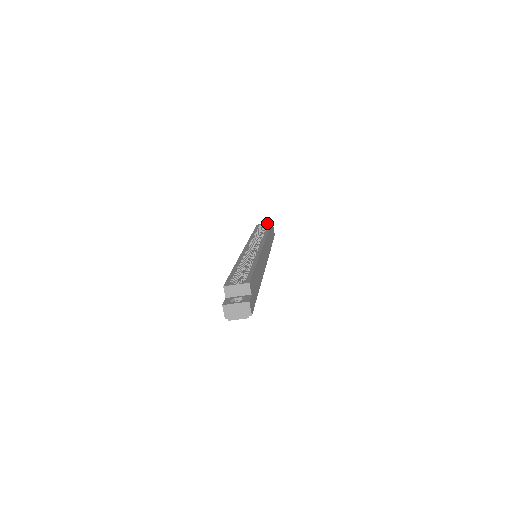
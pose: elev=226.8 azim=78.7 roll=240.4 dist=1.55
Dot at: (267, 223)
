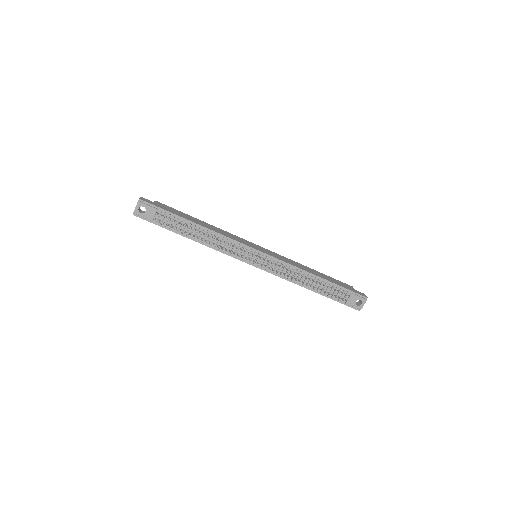
Dot at: occluded
